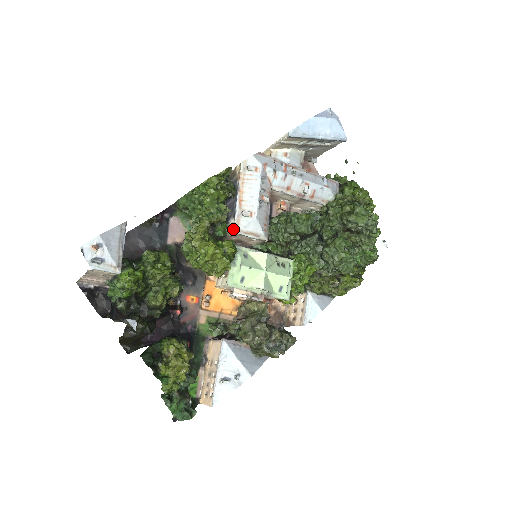
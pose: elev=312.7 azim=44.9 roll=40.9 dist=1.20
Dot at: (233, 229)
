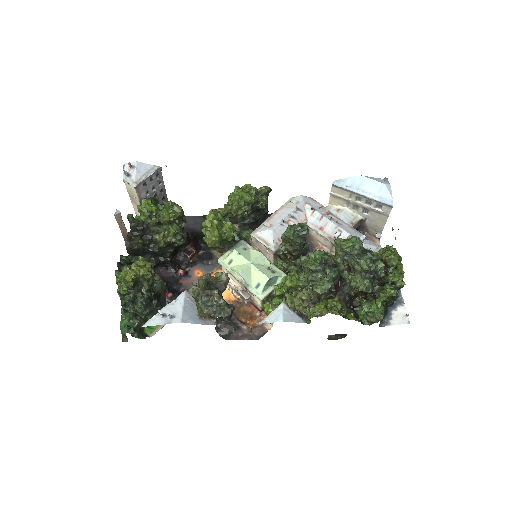
Dot at: (252, 233)
